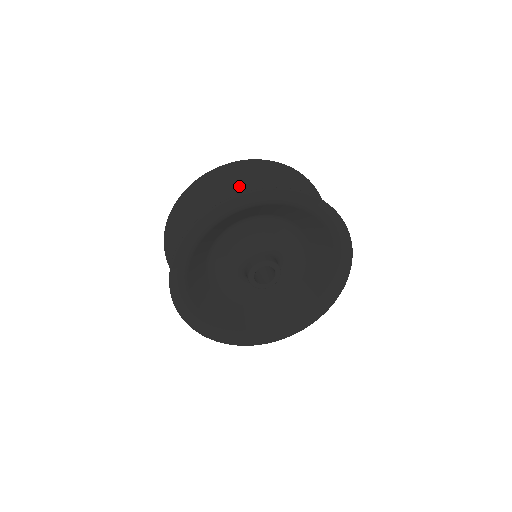
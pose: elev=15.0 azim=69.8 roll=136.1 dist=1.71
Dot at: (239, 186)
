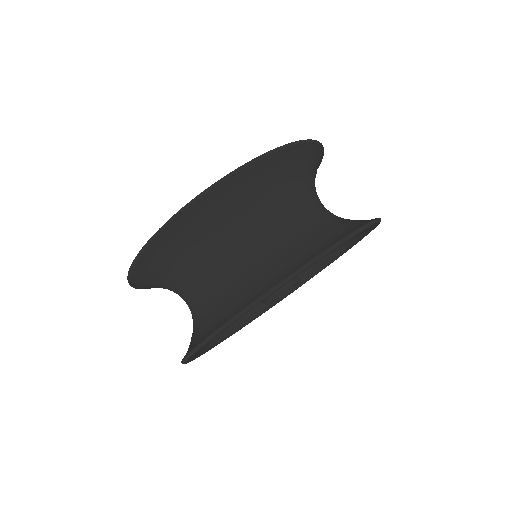
Dot at: (256, 198)
